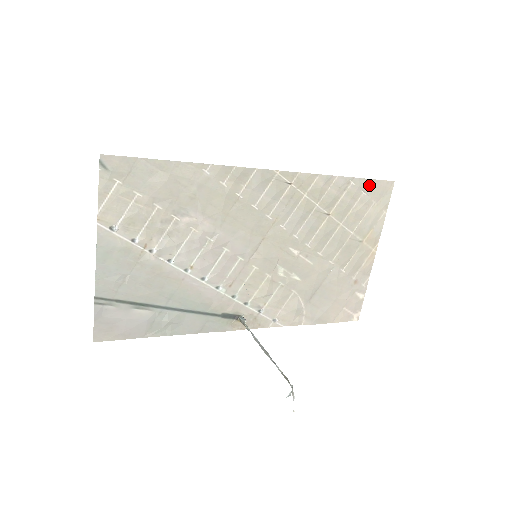
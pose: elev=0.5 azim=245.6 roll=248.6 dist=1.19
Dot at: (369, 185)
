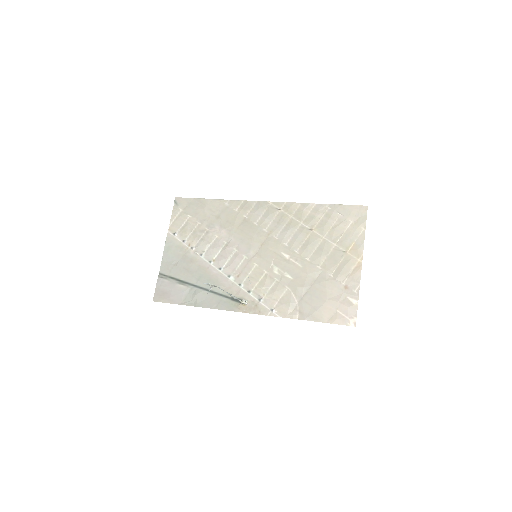
Dot at: (344, 209)
